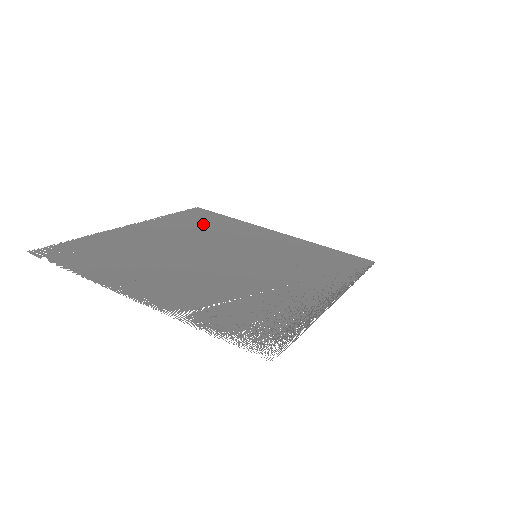
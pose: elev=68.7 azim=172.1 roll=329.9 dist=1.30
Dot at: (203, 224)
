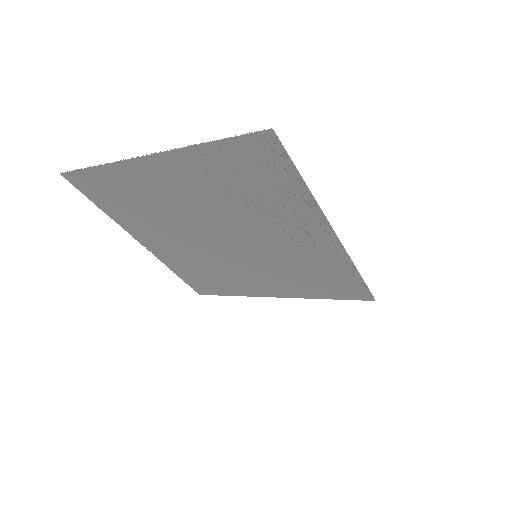
Dot at: (206, 274)
